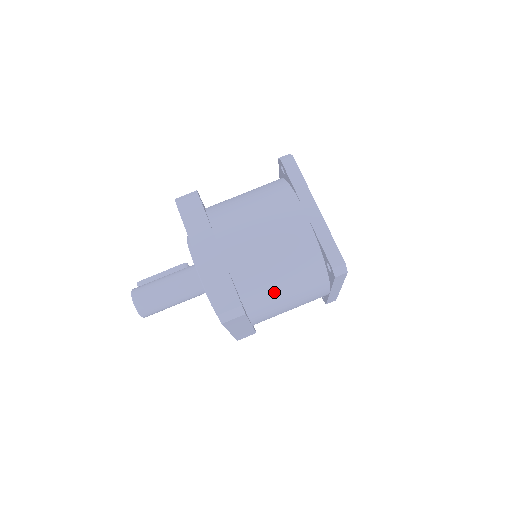
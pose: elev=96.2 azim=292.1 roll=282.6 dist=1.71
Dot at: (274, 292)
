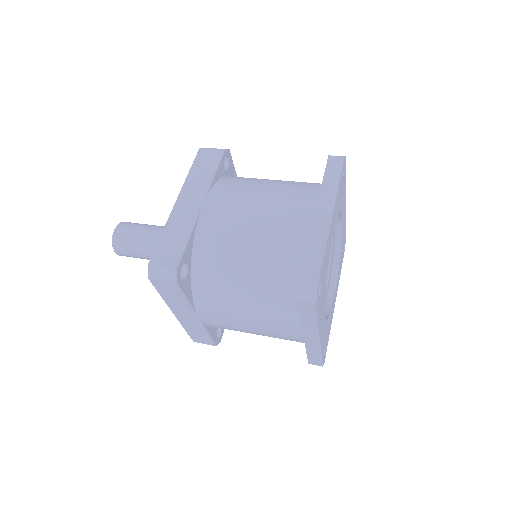
Dot at: (258, 181)
